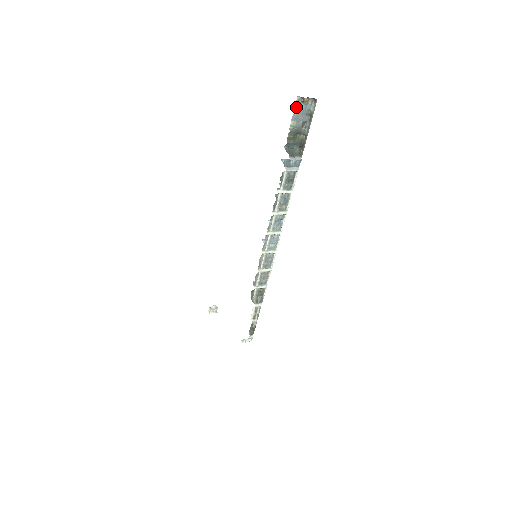
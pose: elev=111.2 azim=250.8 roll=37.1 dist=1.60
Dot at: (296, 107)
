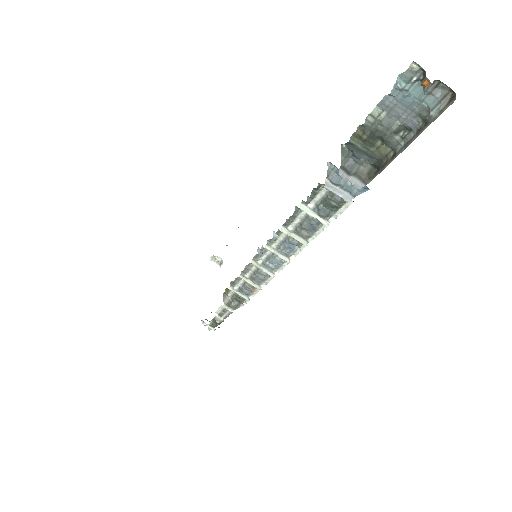
Dot at: (400, 84)
